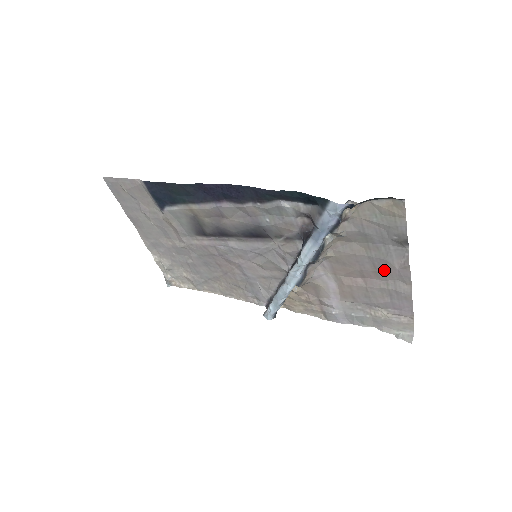
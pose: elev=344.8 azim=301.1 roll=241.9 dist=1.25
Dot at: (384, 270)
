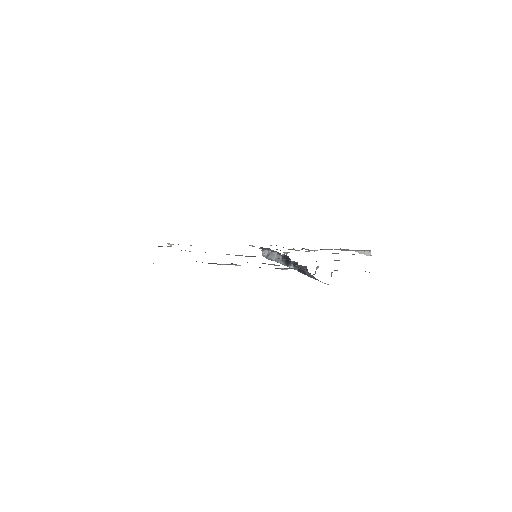
Dot at: occluded
